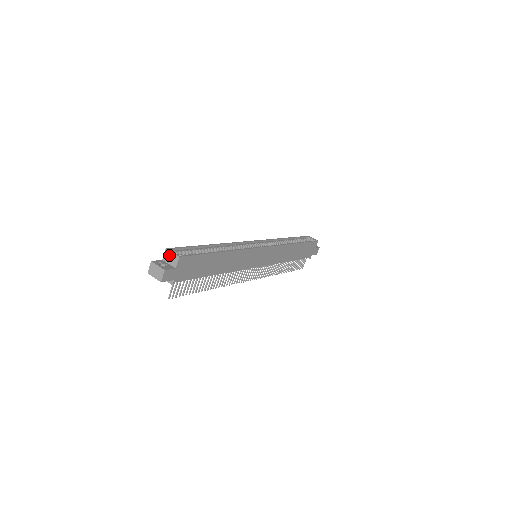
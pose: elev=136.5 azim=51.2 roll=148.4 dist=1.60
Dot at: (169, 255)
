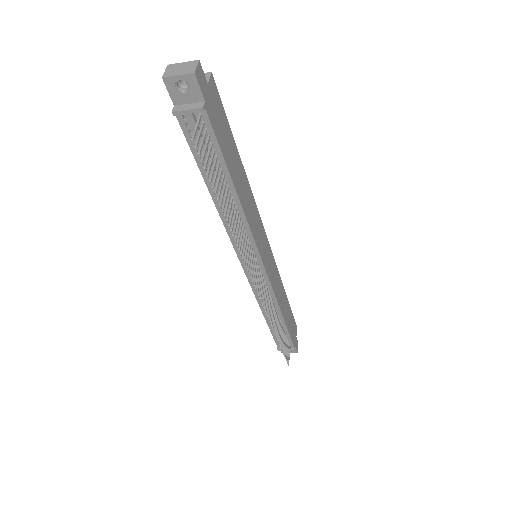
Dot at: occluded
